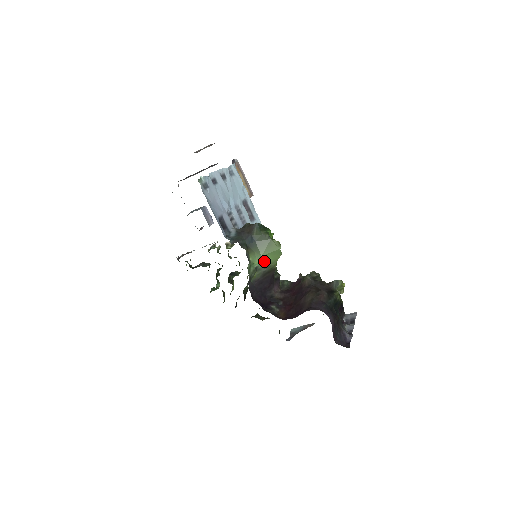
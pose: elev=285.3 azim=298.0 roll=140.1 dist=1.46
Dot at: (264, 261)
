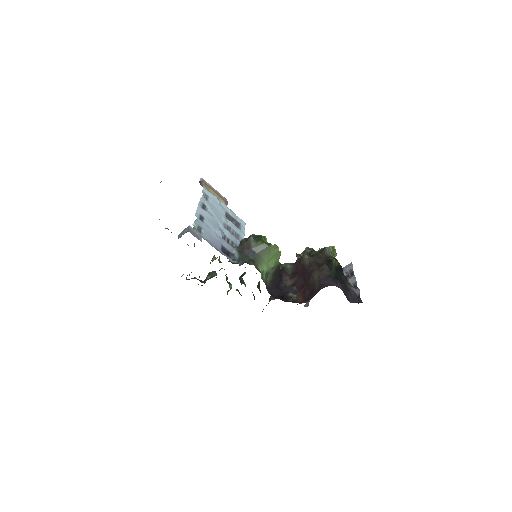
Dot at: (270, 265)
